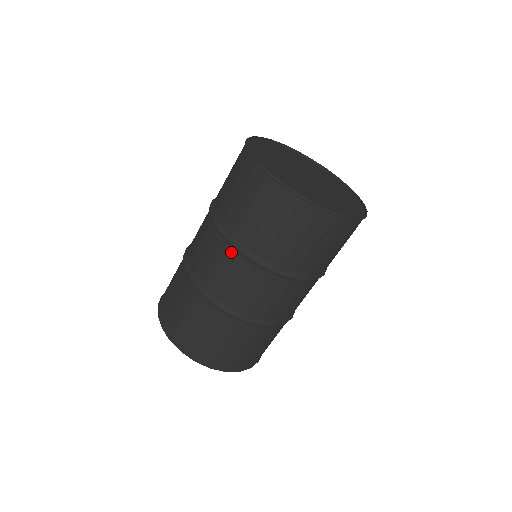
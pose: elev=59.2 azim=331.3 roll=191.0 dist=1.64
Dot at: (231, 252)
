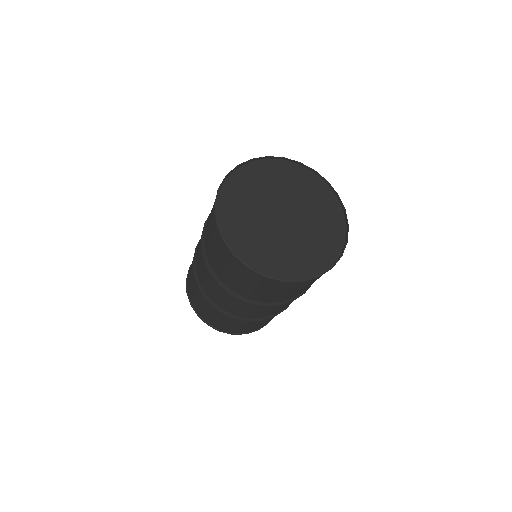
Dot at: occluded
